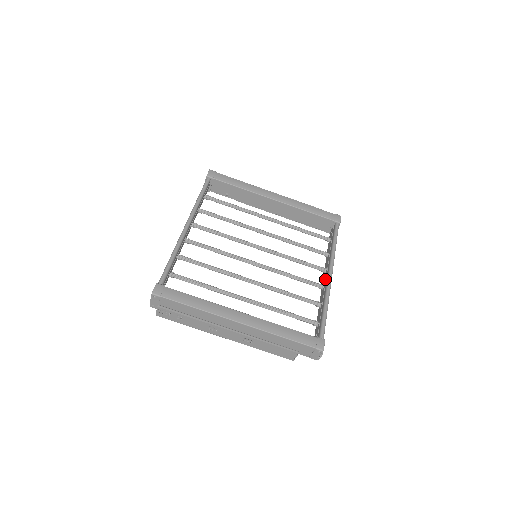
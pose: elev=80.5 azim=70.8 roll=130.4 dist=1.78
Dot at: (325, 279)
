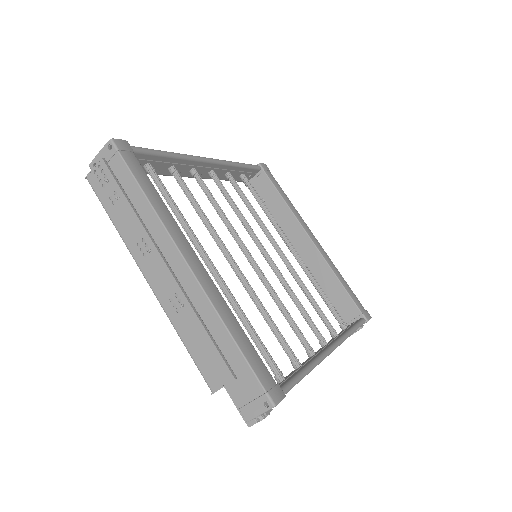
Dot at: occluded
